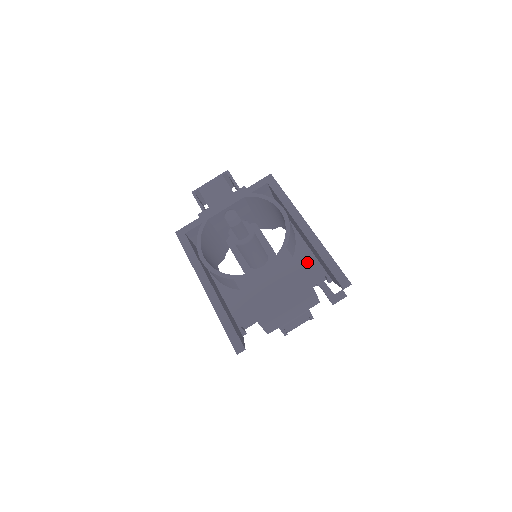
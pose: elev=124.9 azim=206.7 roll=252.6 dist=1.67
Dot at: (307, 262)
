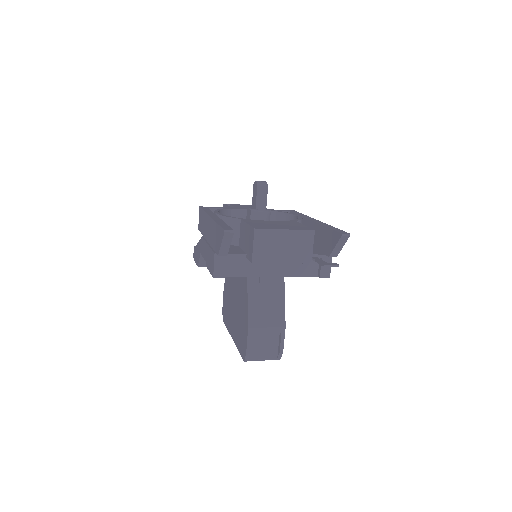
Dot at: occluded
